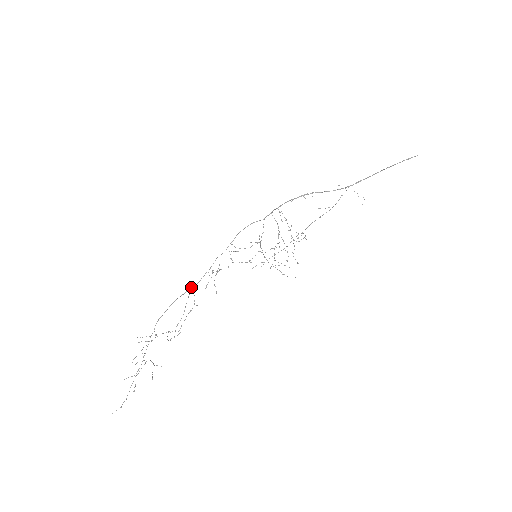
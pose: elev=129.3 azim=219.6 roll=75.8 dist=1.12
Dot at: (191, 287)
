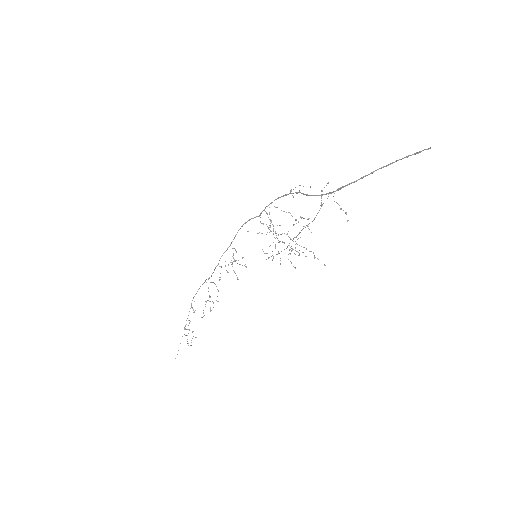
Dot at: occluded
